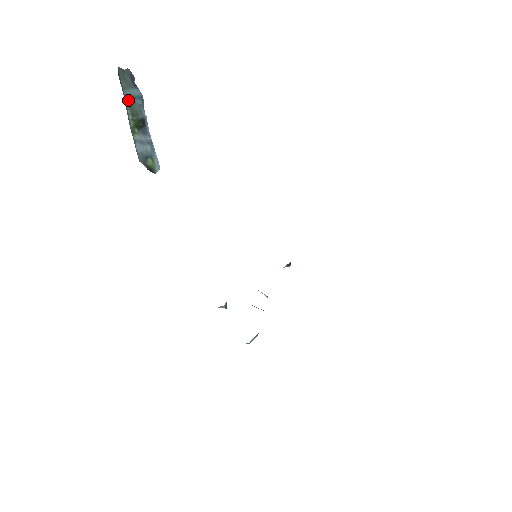
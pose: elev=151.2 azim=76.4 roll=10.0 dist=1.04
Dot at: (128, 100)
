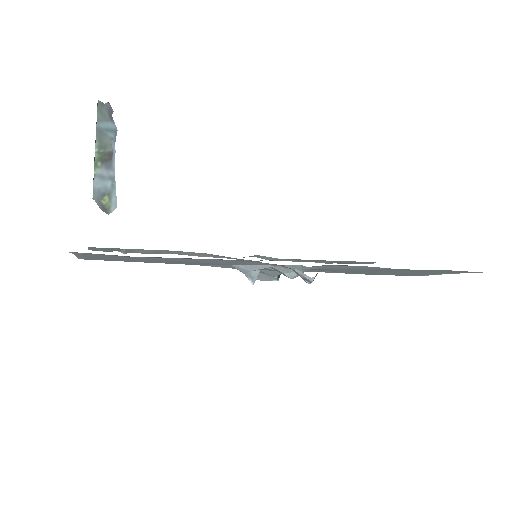
Dot at: (99, 132)
